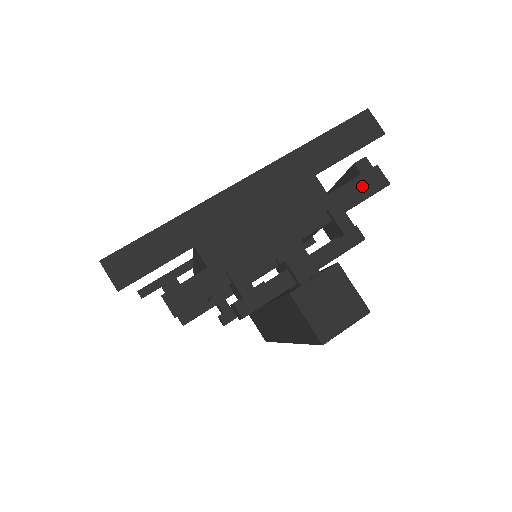
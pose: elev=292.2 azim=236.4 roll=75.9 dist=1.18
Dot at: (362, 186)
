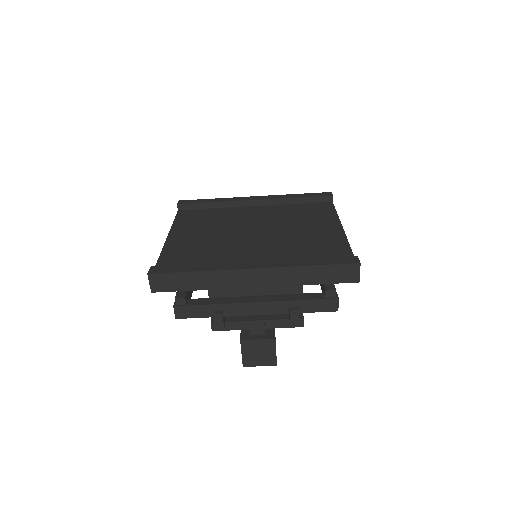
Dot at: (320, 305)
